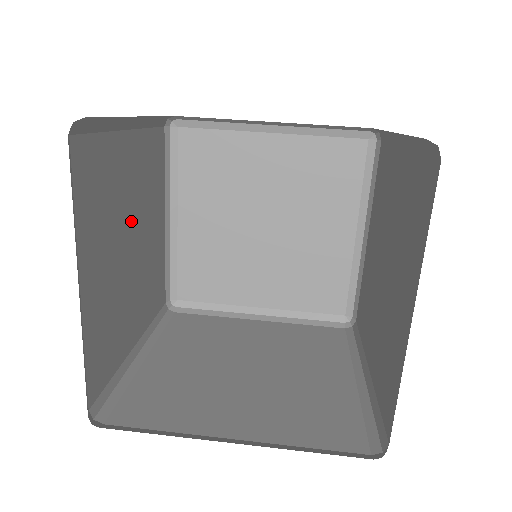
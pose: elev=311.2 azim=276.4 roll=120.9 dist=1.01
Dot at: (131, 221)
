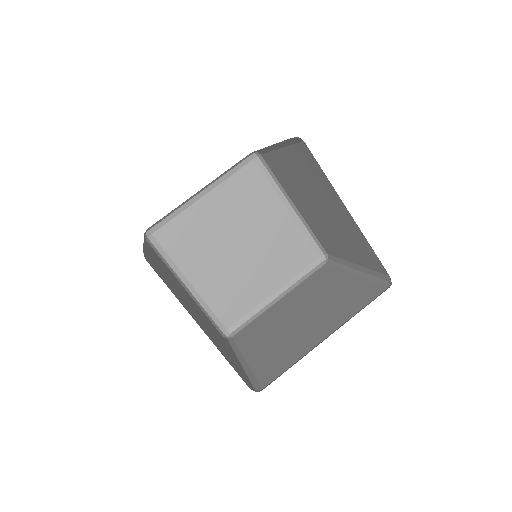
Dot at: (193, 310)
